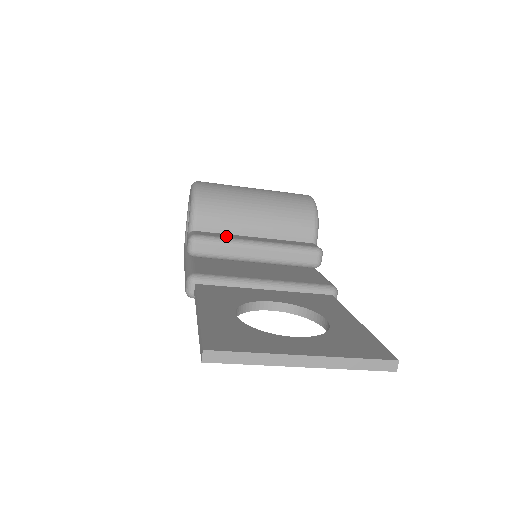
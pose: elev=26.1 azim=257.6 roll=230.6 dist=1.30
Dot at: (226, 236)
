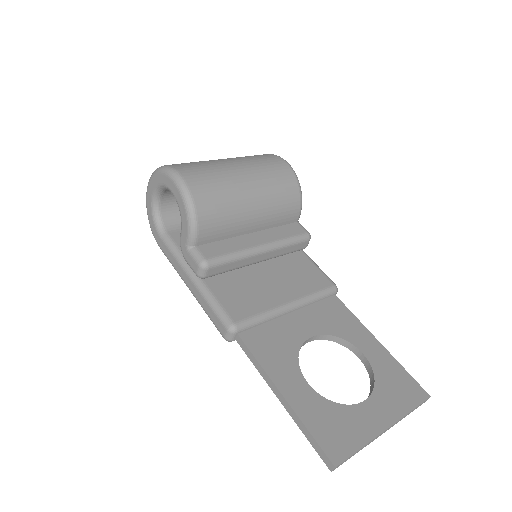
Dot at: (231, 248)
